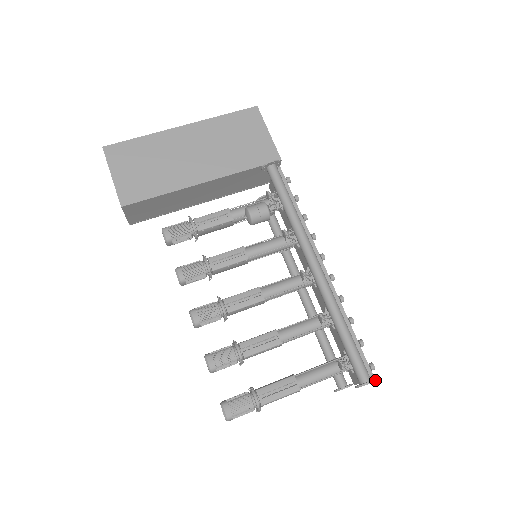
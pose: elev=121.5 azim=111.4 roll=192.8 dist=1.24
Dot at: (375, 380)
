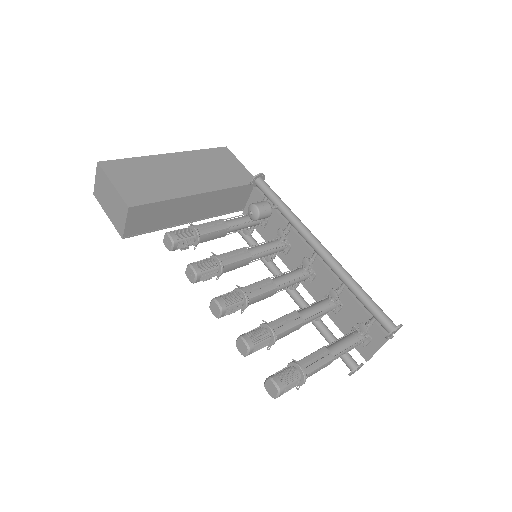
Dot at: occluded
